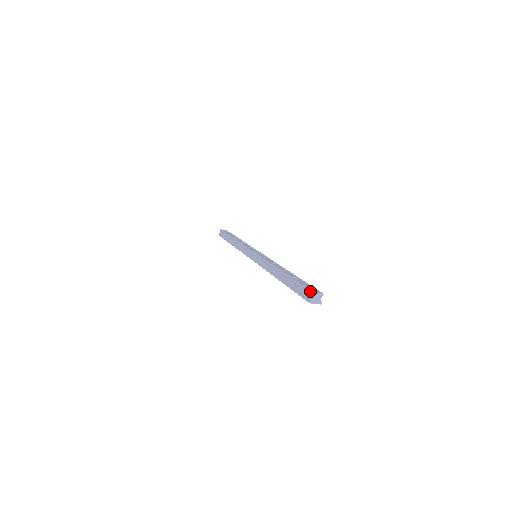
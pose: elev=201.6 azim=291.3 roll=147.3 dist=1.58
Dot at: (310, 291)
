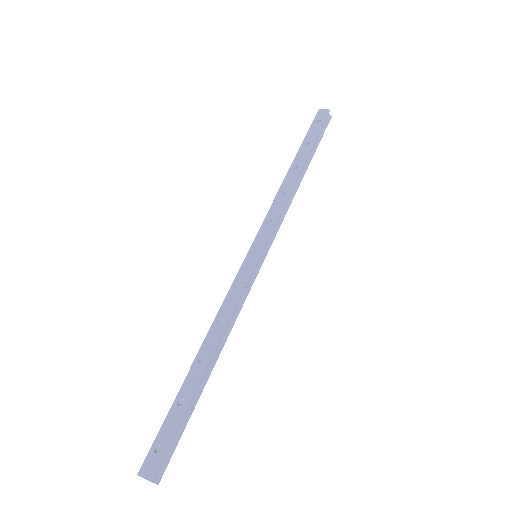
Dot at: (140, 468)
